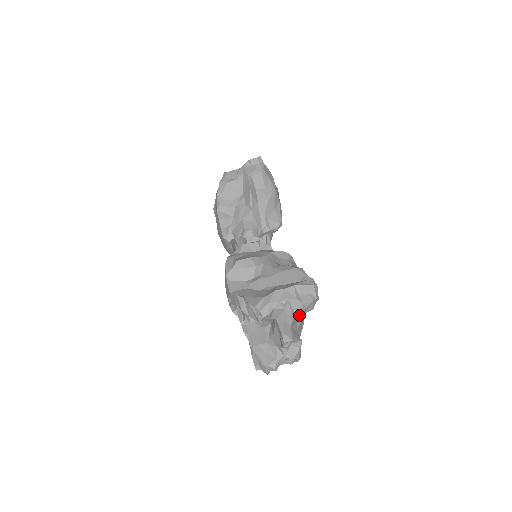
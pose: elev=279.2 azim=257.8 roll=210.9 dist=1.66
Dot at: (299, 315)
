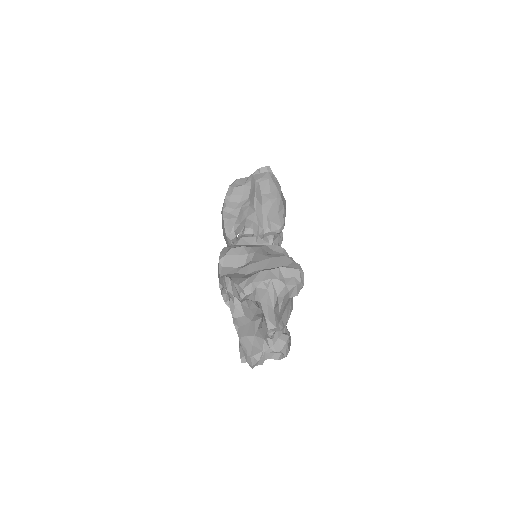
Dot at: (281, 296)
